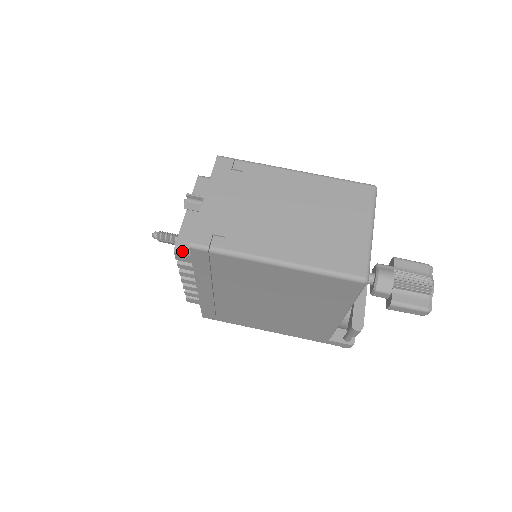
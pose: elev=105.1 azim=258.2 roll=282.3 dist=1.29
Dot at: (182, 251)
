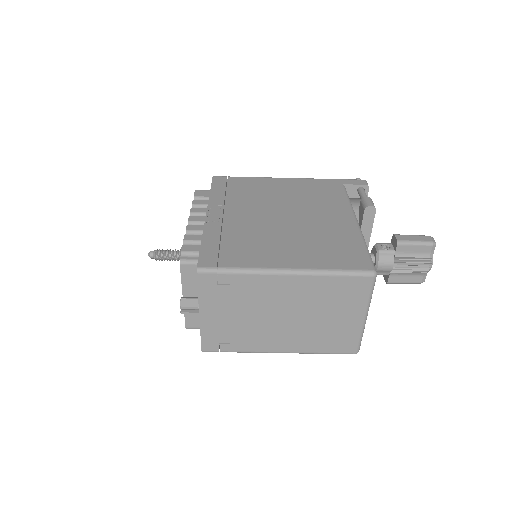
Dot at: occluded
